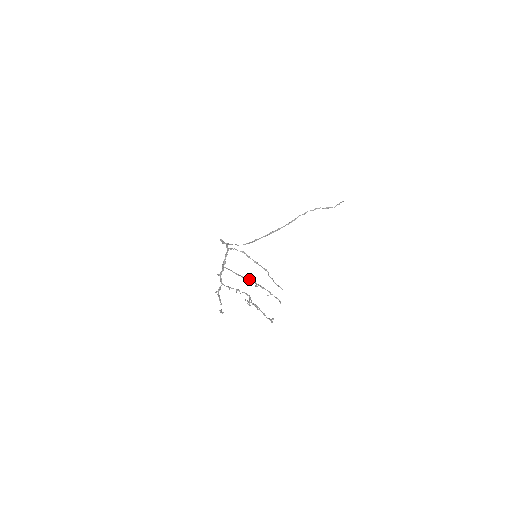
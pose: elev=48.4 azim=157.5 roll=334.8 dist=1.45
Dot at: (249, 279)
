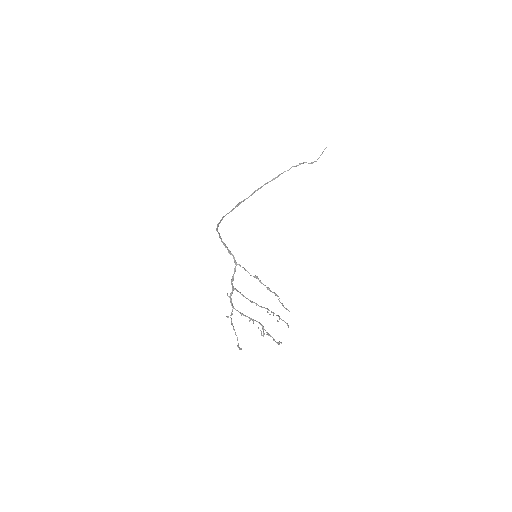
Dot at: (262, 307)
